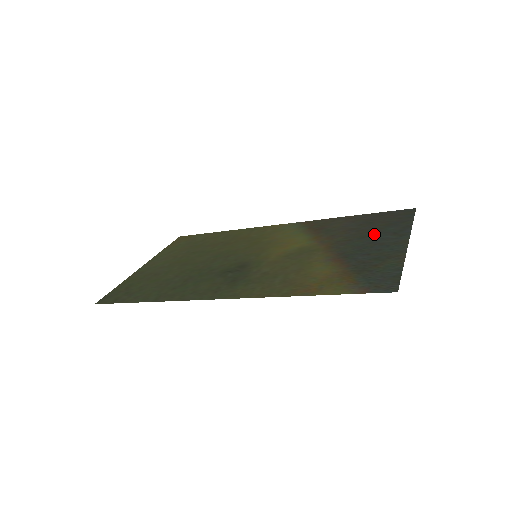
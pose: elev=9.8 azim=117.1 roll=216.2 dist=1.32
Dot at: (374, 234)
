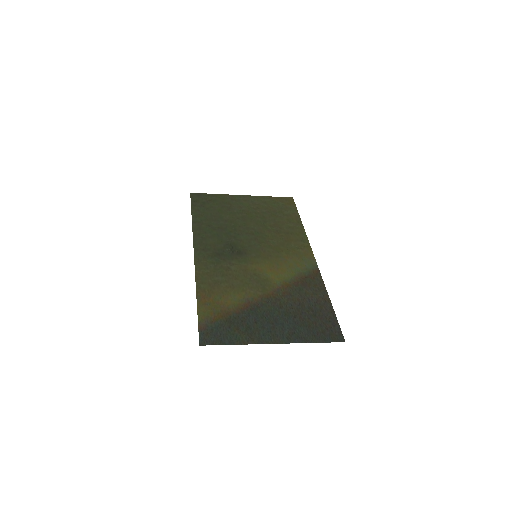
Dot at: (291, 320)
